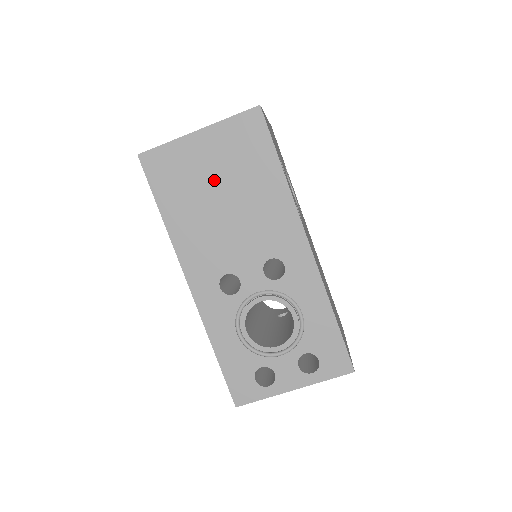
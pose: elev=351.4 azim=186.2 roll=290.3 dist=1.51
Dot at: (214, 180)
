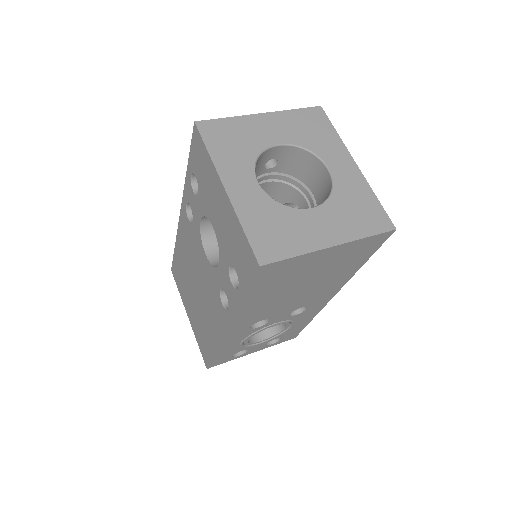
Dot at: (310, 275)
